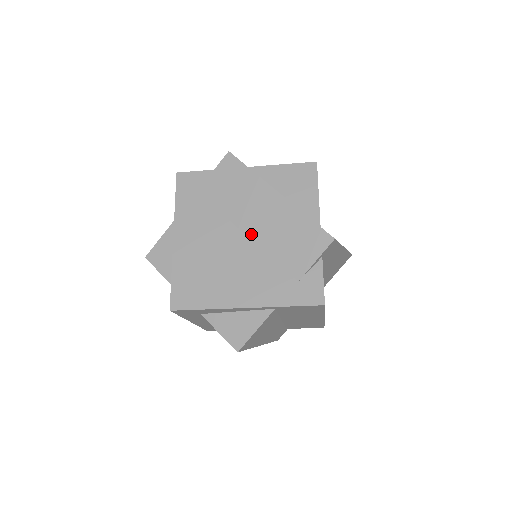
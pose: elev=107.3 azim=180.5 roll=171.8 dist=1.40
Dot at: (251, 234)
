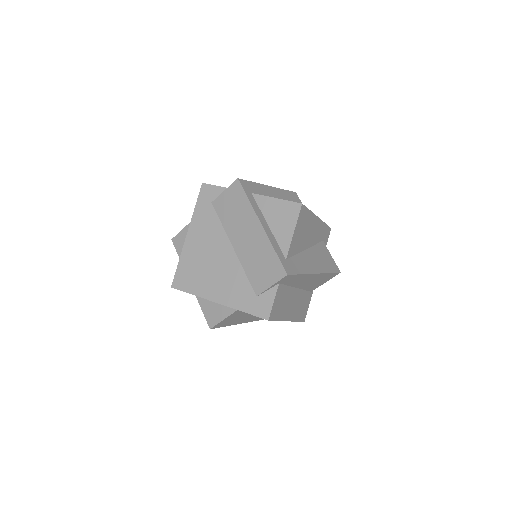
Dot at: (237, 249)
